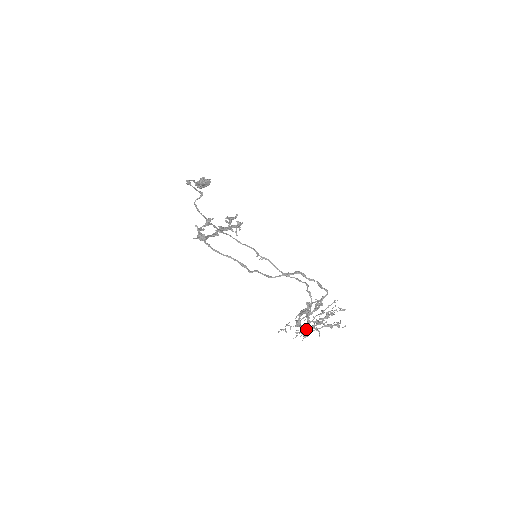
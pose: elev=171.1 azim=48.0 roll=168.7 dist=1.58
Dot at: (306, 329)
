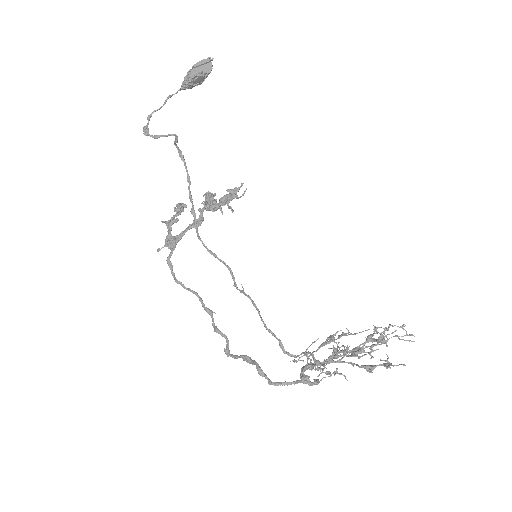
Dot at: occluded
